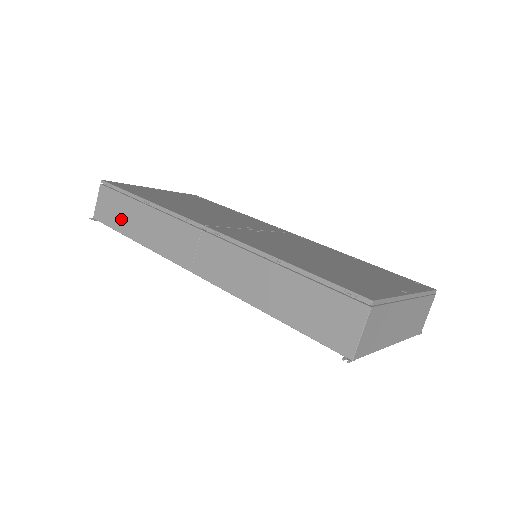
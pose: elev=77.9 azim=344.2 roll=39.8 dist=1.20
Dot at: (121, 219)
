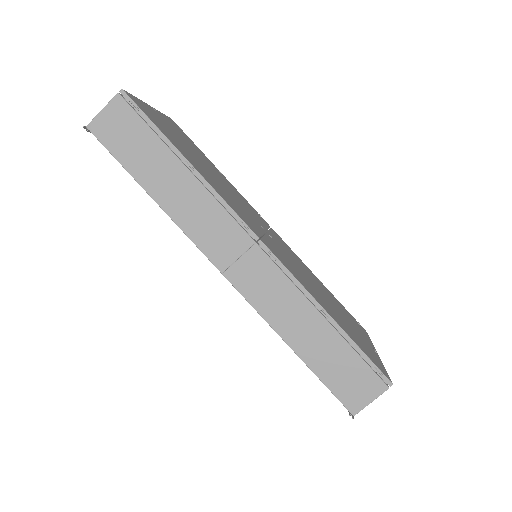
Dot at: (139, 160)
